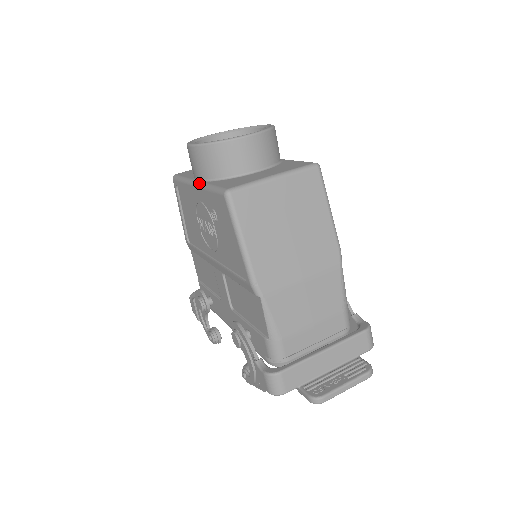
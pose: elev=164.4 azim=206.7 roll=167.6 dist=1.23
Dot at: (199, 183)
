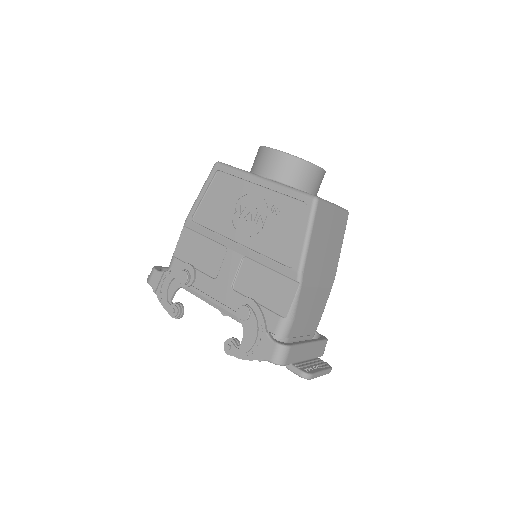
Dot at: (270, 180)
